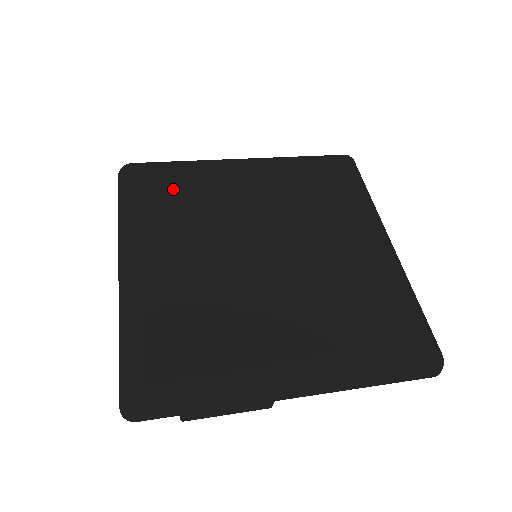
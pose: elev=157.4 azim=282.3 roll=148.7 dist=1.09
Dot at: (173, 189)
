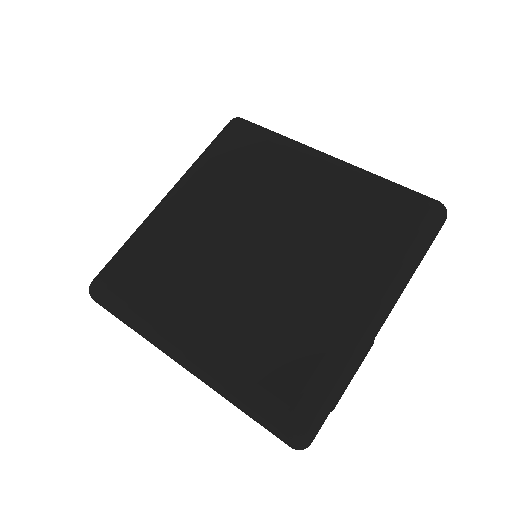
Dot at: (149, 269)
